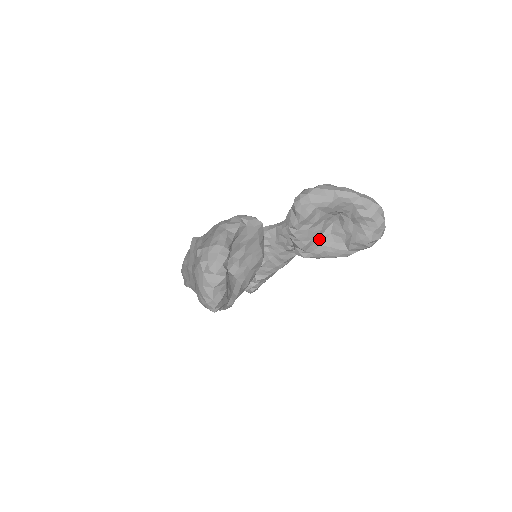
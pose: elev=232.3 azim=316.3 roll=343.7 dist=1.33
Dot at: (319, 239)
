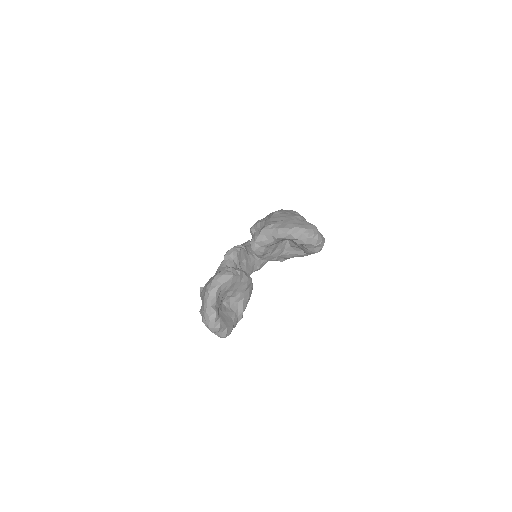
Dot at: (284, 252)
